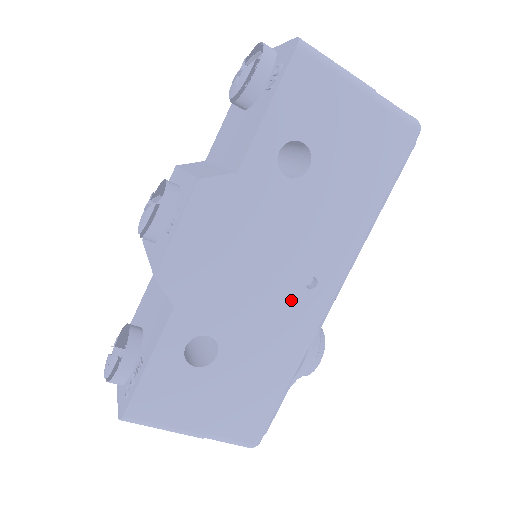
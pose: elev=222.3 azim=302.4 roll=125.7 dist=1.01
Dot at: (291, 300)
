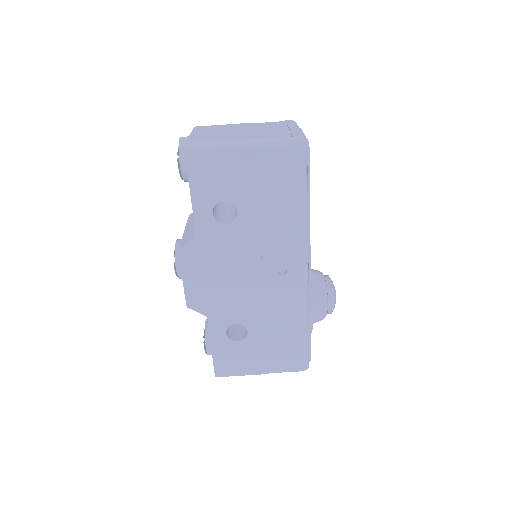
Dot at: (275, 286)
